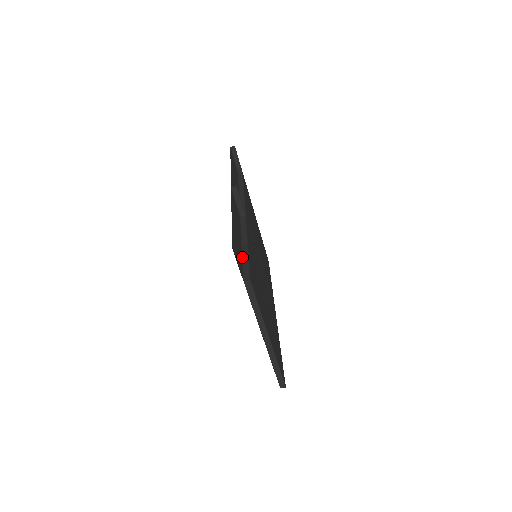
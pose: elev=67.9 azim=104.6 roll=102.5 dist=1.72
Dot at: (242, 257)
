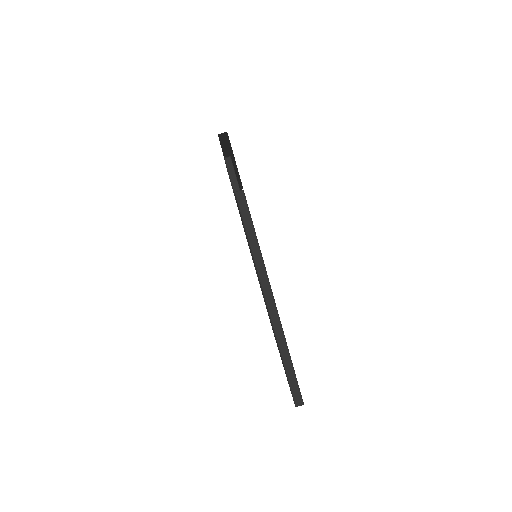
Dot at: occluded
